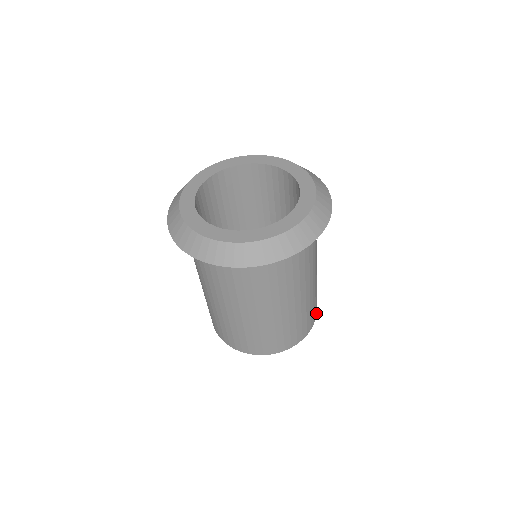
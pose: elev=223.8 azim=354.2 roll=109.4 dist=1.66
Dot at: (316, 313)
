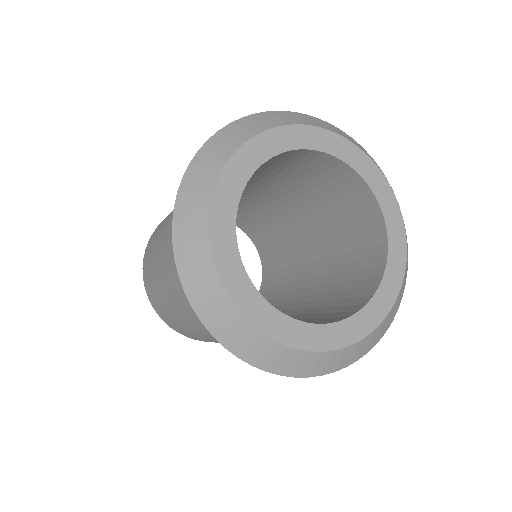
Dot at: occluded
